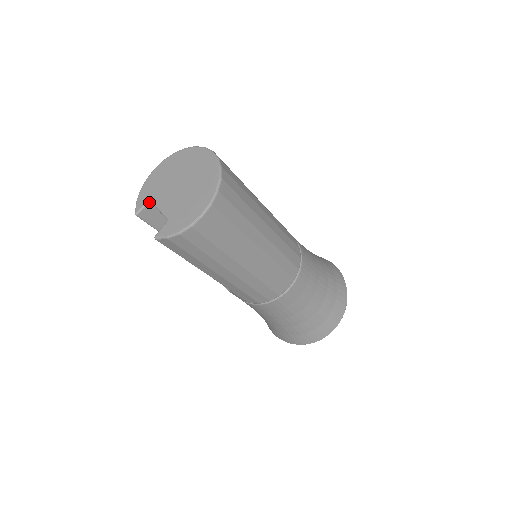
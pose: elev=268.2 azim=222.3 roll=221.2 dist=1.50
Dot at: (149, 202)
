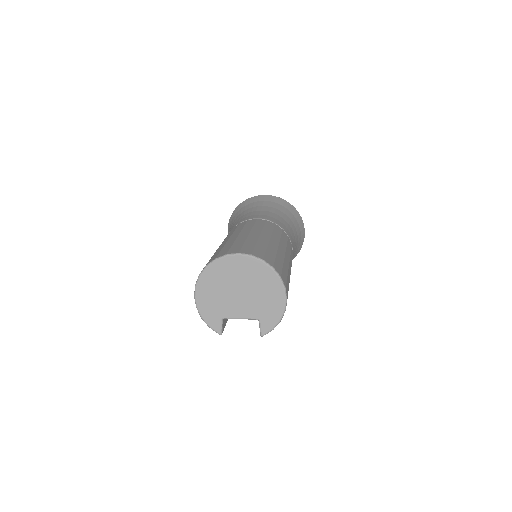
Dot at: (222, 320)
